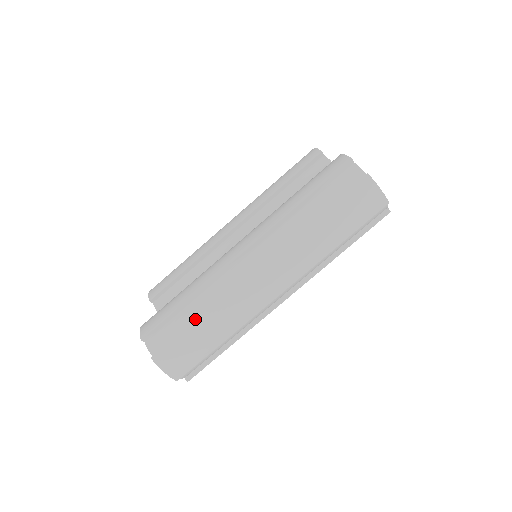
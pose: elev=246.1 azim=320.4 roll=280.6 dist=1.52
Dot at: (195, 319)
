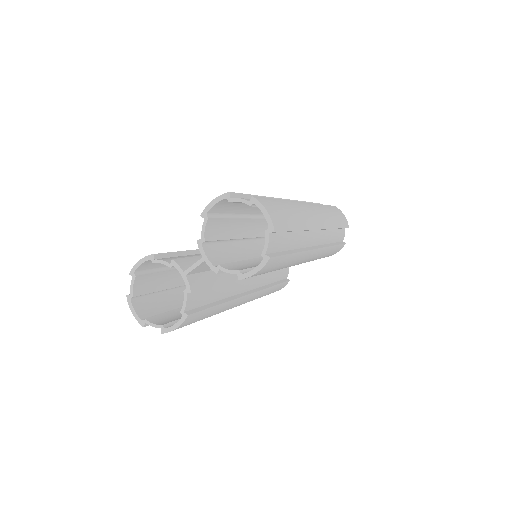
Dot at: occluded
